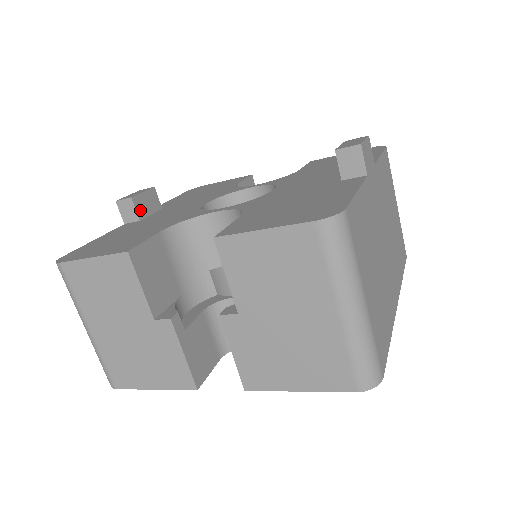
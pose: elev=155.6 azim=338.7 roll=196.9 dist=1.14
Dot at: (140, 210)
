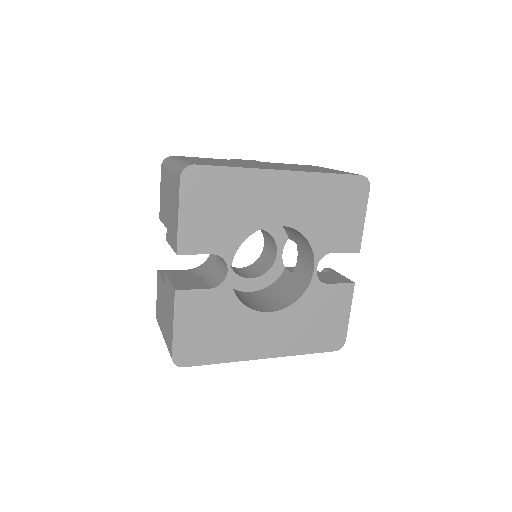
Dot at: occluded
